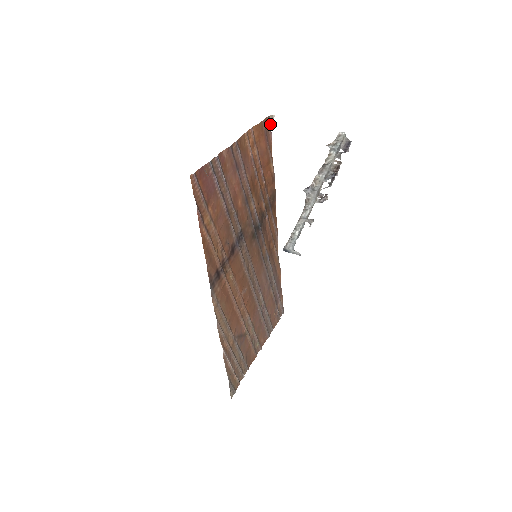
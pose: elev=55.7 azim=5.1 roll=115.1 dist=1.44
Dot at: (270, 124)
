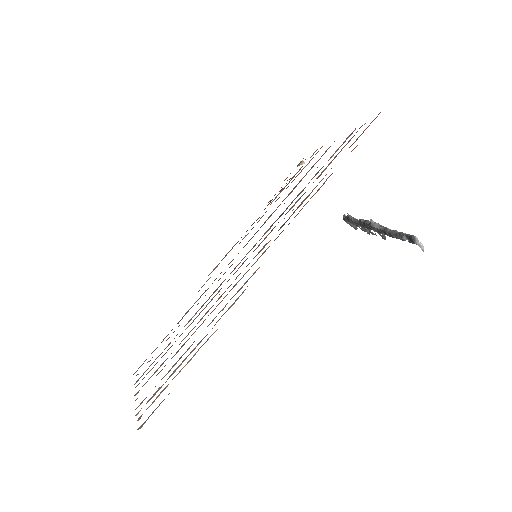
Dot at: (297, 166)
